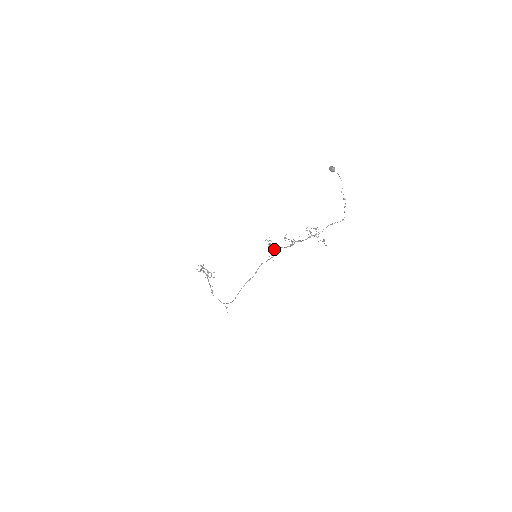
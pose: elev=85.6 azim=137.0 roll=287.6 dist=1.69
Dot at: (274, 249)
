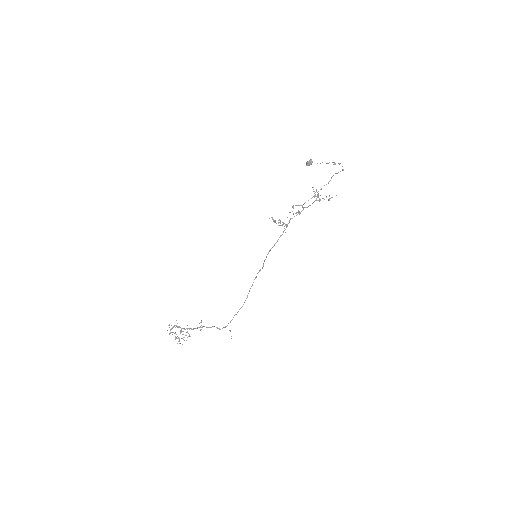
Dot at: (283, 223)
